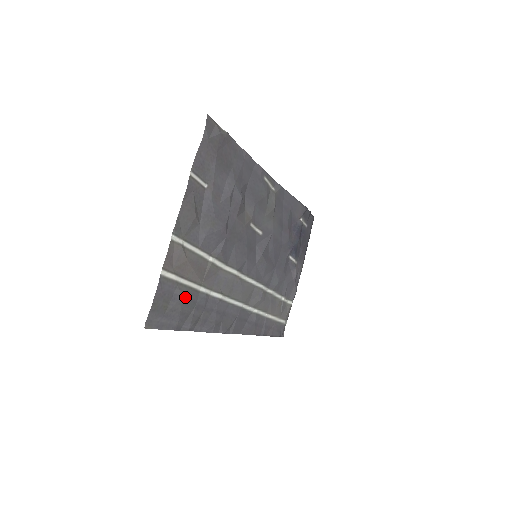
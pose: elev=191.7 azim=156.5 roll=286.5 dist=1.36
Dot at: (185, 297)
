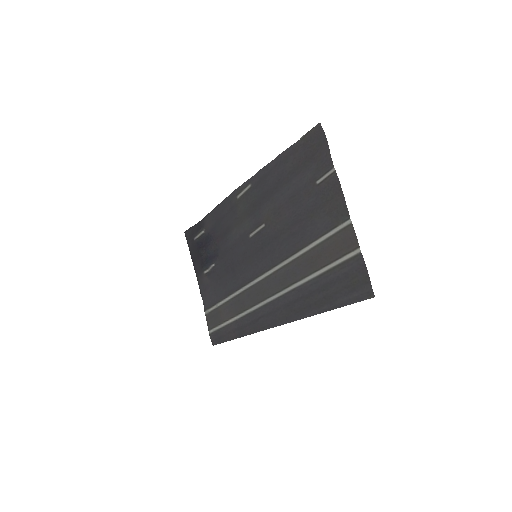
Dot at: (335, 277)
